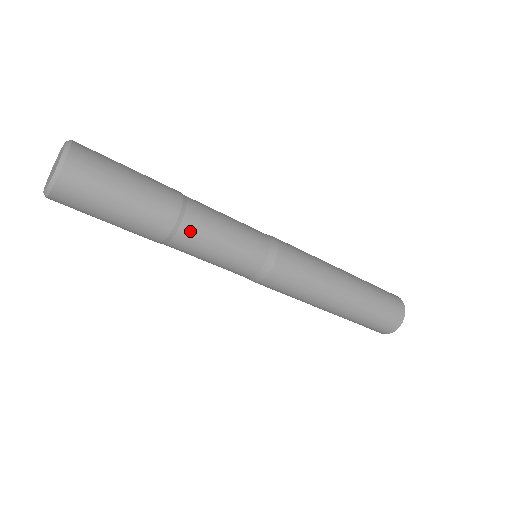
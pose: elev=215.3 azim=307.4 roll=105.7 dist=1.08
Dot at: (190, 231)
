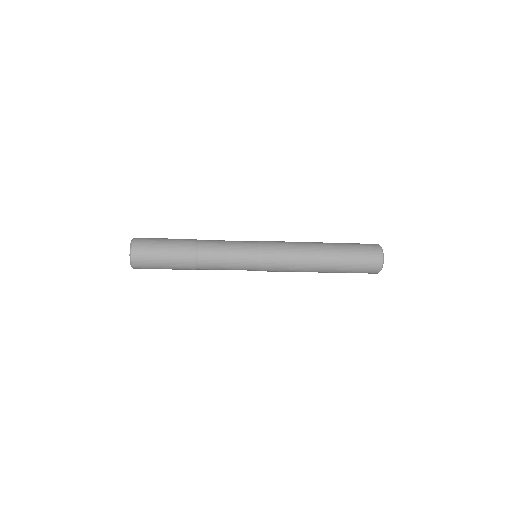
Dot at: (204, 269)
